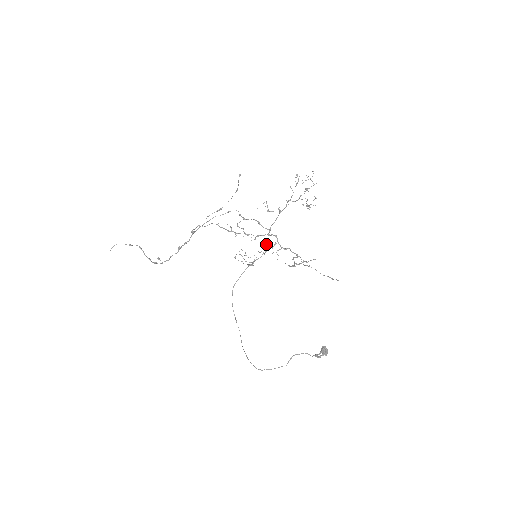
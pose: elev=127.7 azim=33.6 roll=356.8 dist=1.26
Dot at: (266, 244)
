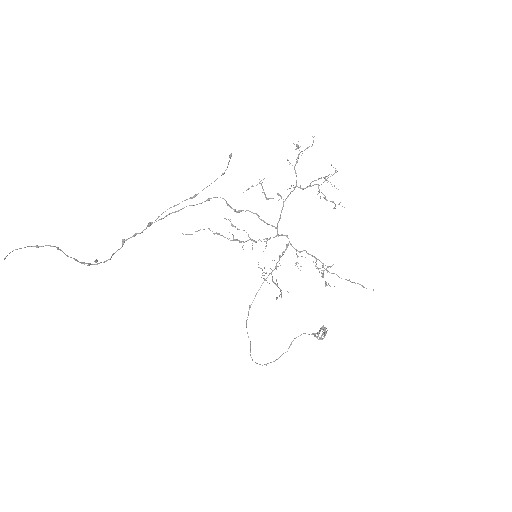
Dot at: occluded
